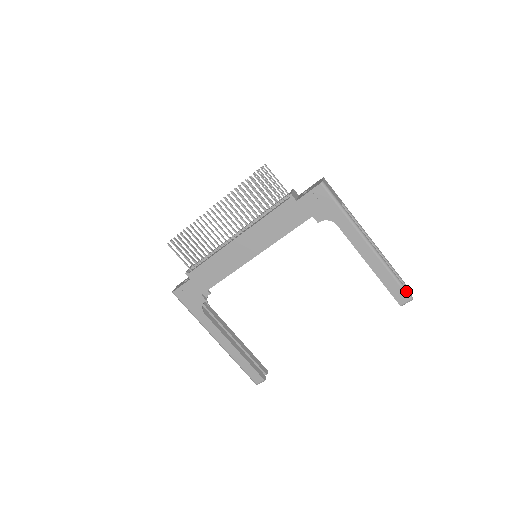
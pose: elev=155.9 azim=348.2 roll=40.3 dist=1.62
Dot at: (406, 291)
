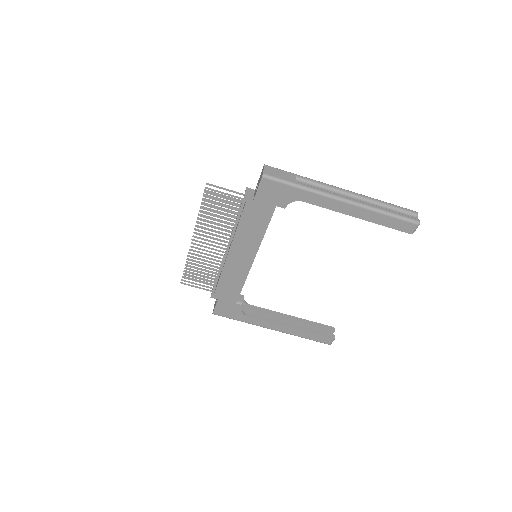
Dot at: (408, 220)
